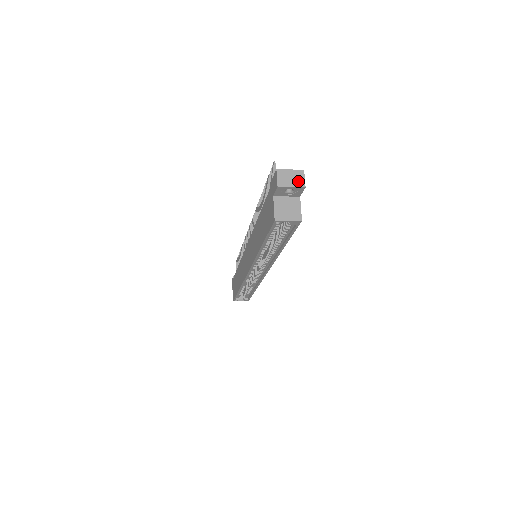
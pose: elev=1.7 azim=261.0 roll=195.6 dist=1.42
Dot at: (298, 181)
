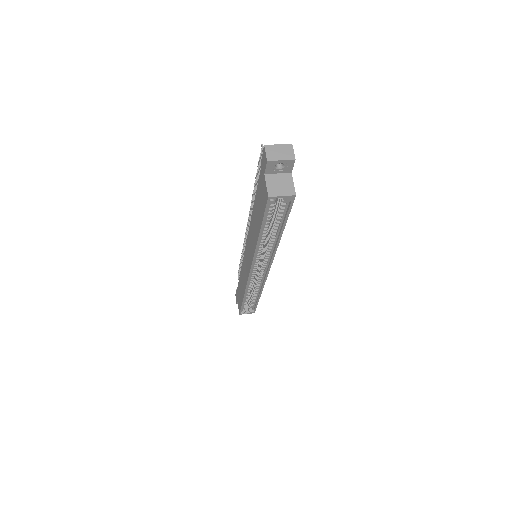
Dot at: (287, 154)
